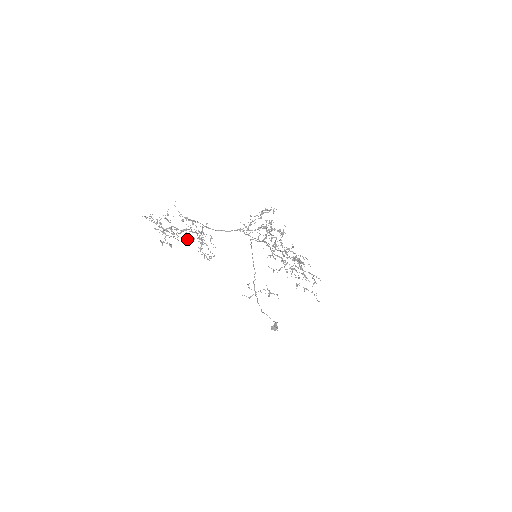
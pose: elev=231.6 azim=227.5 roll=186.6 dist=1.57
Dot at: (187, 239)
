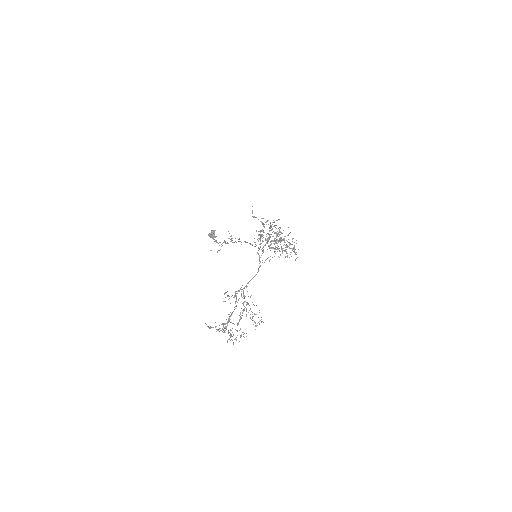
Dot at: occluded
